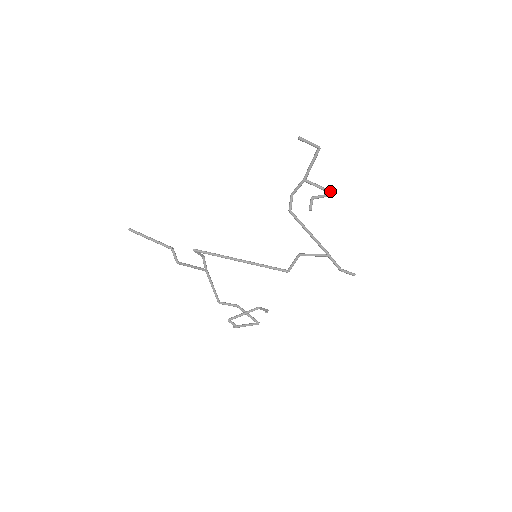
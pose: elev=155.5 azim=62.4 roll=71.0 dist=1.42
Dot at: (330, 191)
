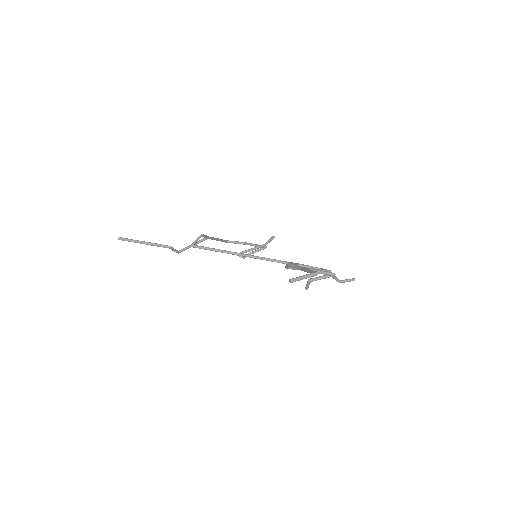
Dot at: (330, 275)
